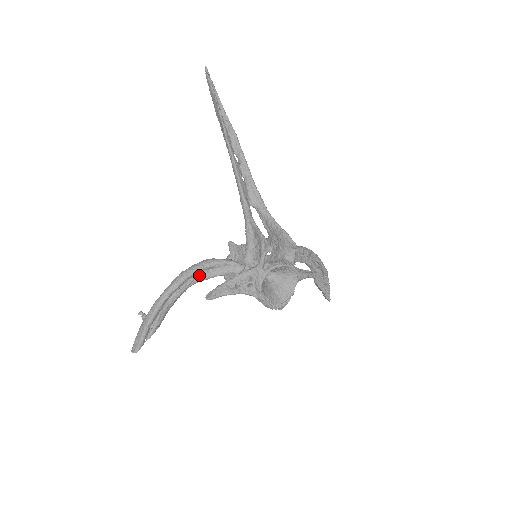
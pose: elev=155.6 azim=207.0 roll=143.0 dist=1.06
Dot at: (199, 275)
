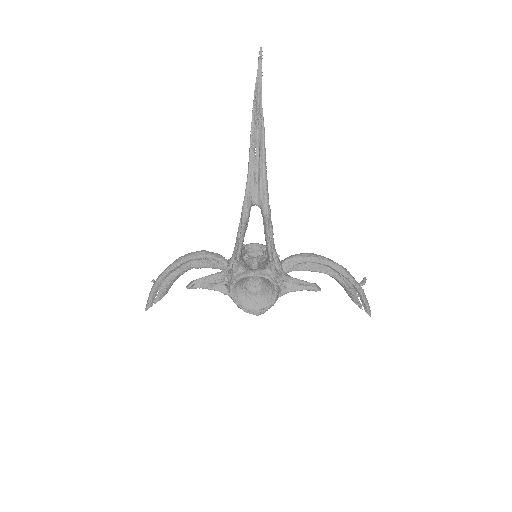
Dot at: (193, 263)
